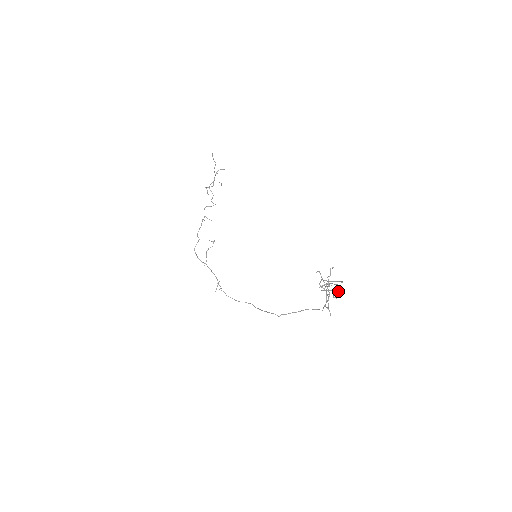
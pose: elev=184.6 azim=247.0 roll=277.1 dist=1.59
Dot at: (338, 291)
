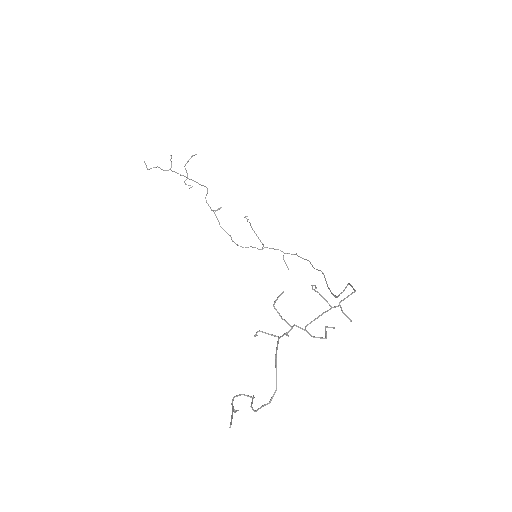
Dot at: occluded
